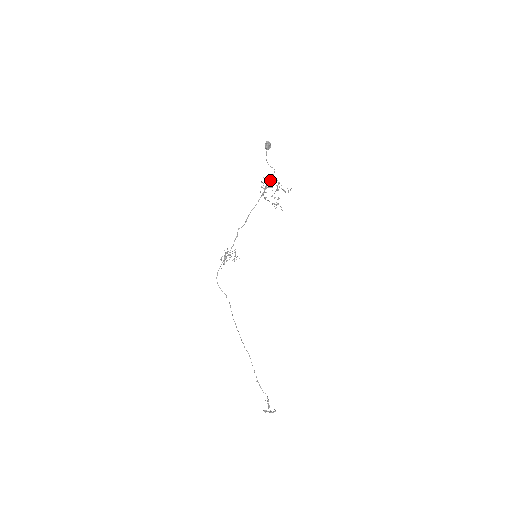
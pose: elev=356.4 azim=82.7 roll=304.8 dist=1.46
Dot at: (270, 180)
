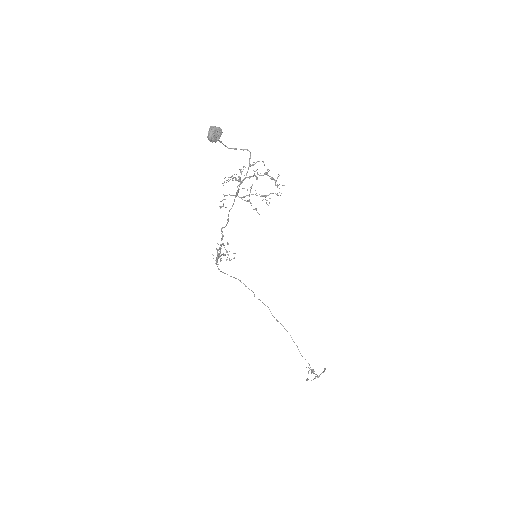
Dot at: occluded
